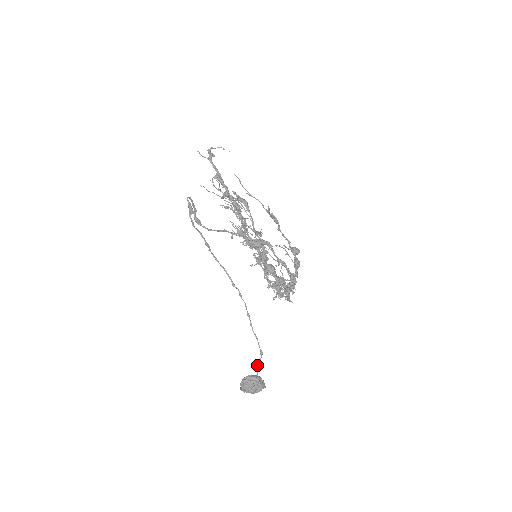
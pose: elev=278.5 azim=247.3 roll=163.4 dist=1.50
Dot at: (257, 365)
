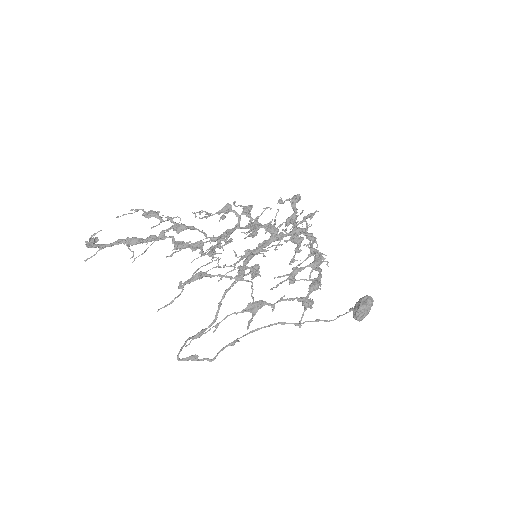
Dot at: occluded
